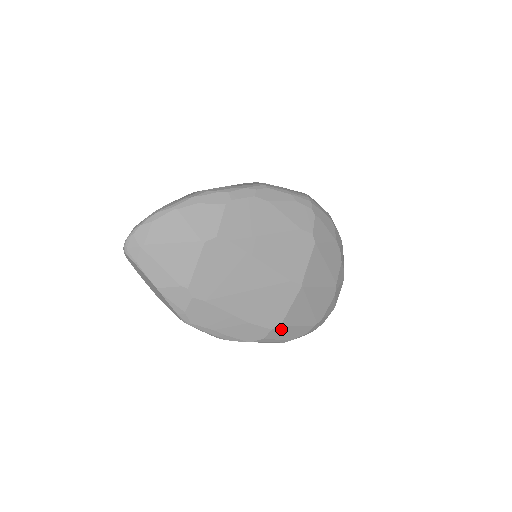
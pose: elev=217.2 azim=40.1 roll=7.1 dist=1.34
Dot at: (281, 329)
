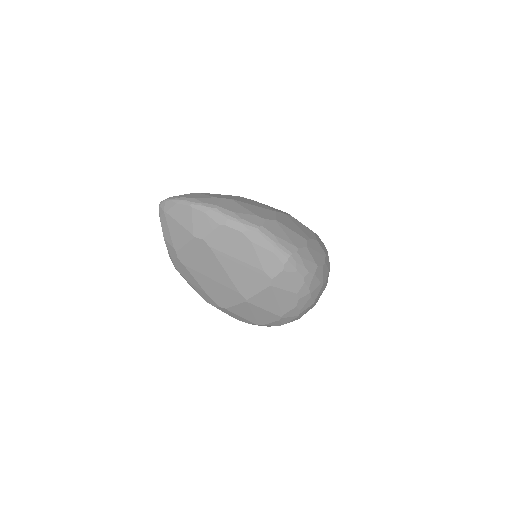
Dot at: (227, 310)
